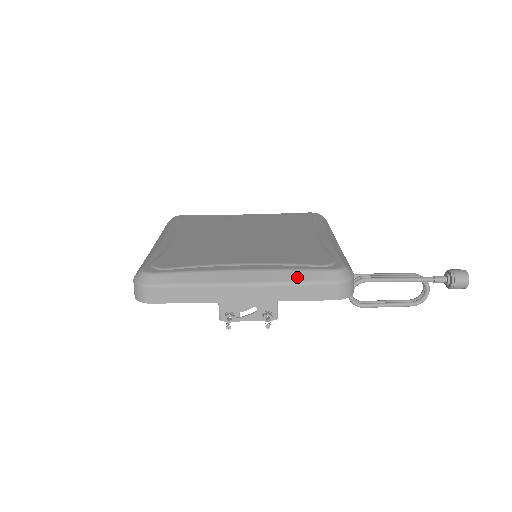
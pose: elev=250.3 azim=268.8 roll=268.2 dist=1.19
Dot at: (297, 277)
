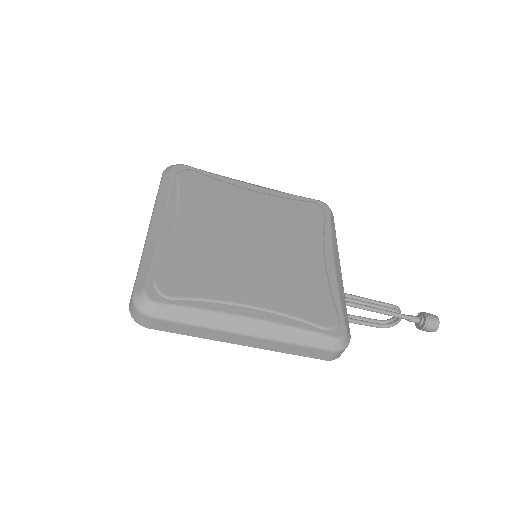
Dot at: (300, 338)
